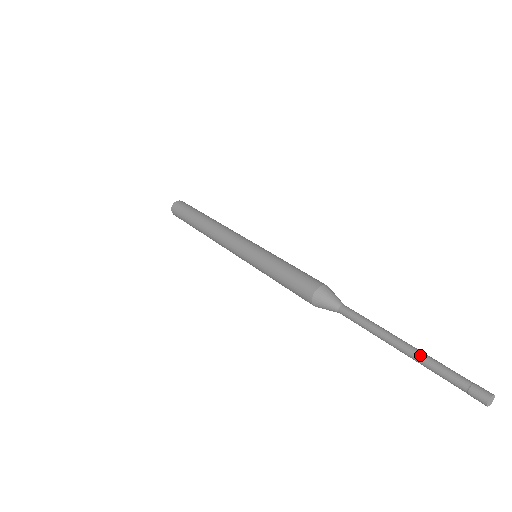
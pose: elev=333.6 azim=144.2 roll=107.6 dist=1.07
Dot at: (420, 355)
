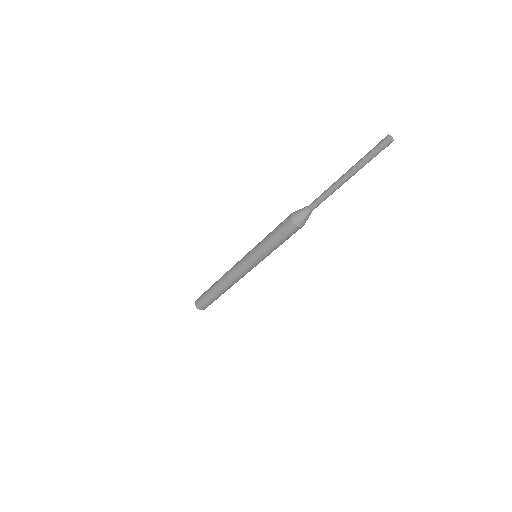
Dot at: occluded
